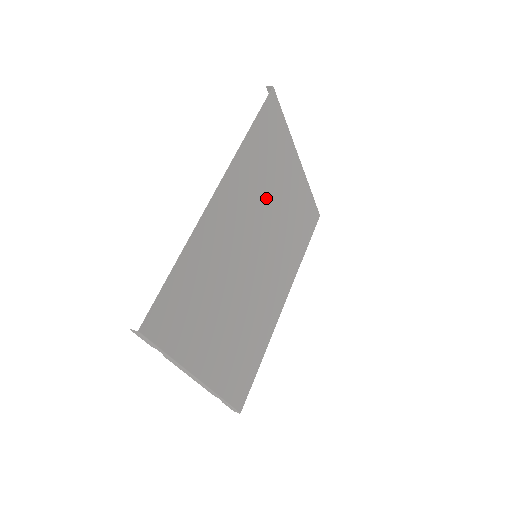
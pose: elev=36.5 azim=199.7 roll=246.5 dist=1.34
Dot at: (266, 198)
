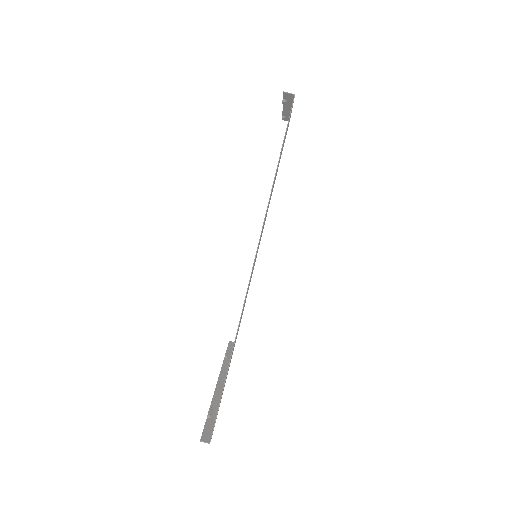
Dot at: occluded
